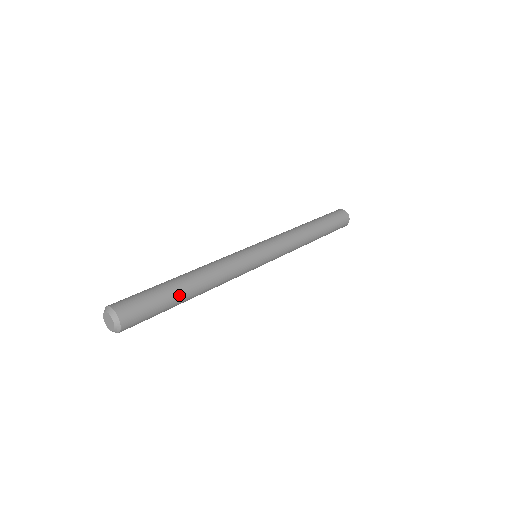
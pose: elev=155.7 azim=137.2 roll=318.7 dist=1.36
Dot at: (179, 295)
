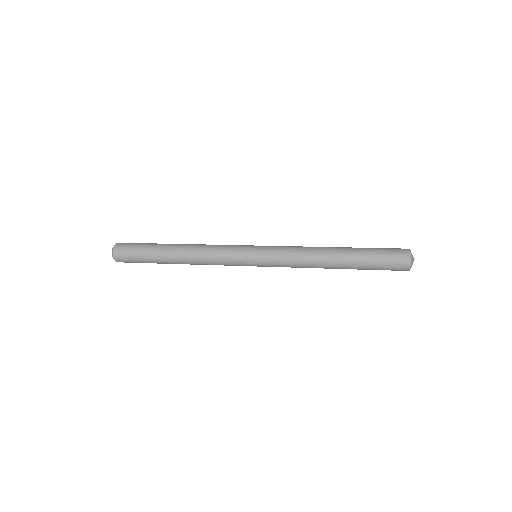
Dot at: (160, 258)
